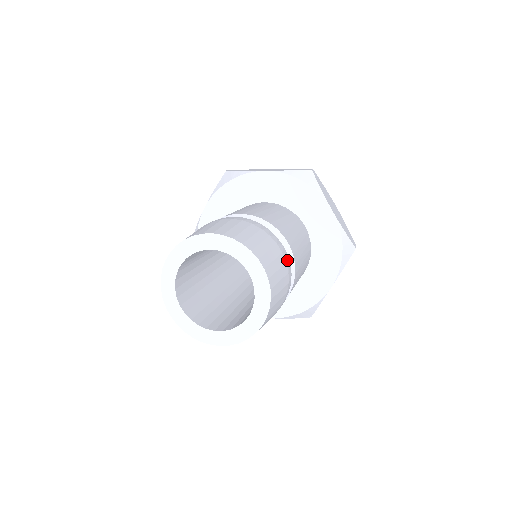
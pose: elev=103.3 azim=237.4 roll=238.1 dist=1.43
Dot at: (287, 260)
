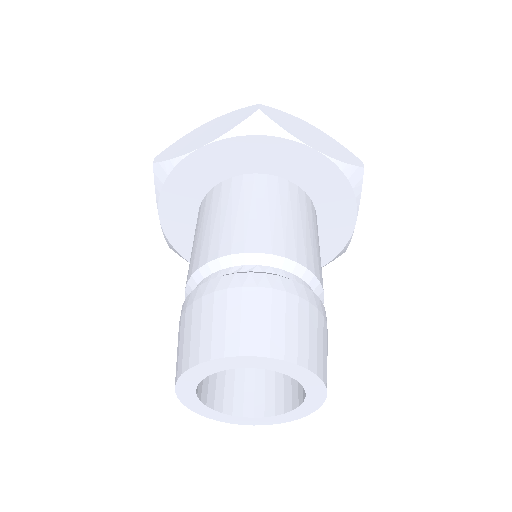
Dot at: (307, 295)
